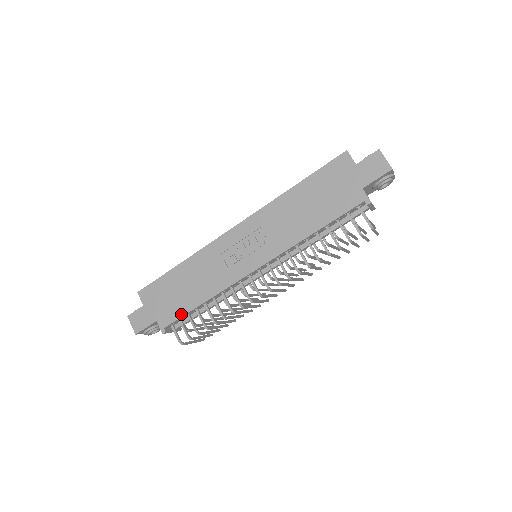
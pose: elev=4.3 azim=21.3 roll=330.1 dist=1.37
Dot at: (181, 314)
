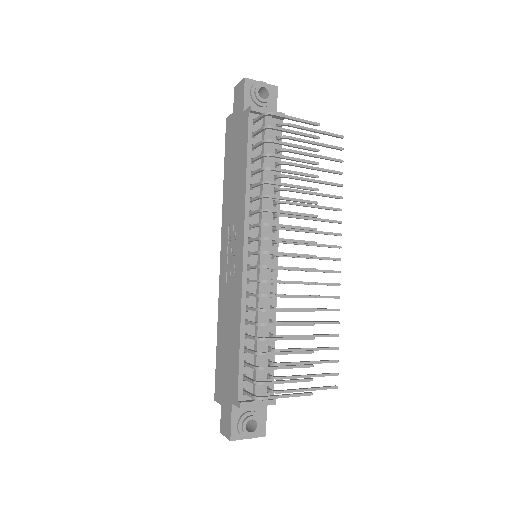
Dot at: (237, 369)
